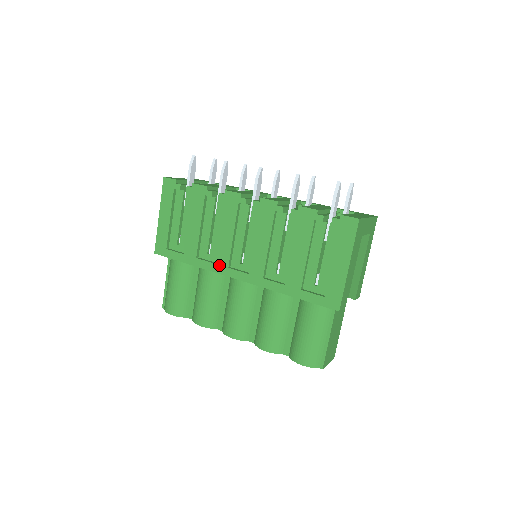
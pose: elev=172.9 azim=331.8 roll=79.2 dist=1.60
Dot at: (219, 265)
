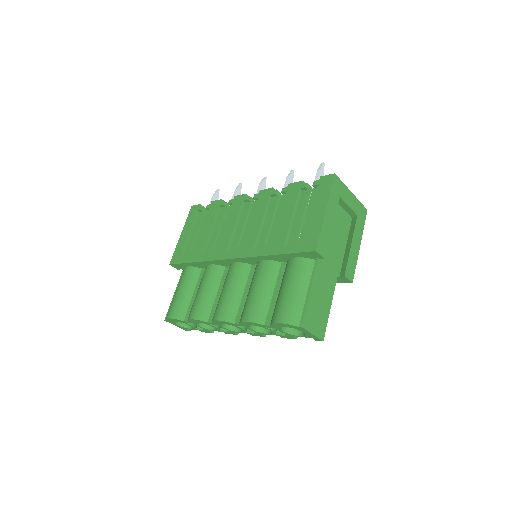
Dot at: (219, 253)
